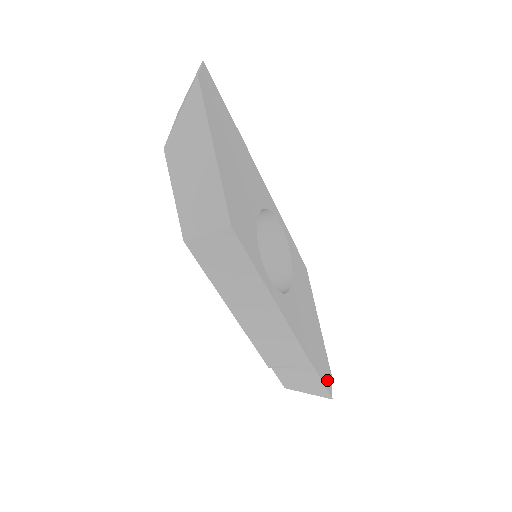
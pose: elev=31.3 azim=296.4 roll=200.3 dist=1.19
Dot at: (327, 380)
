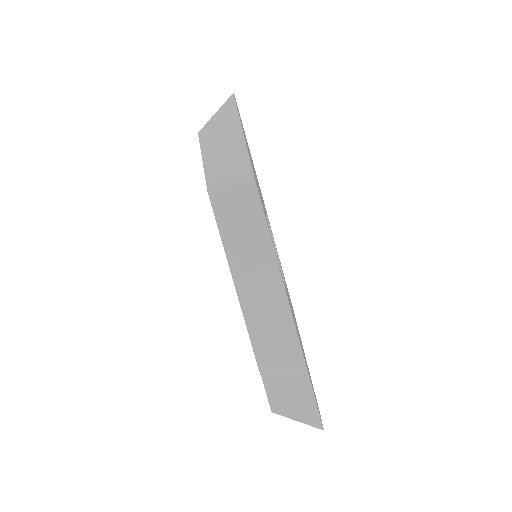
Dot at: occluded
